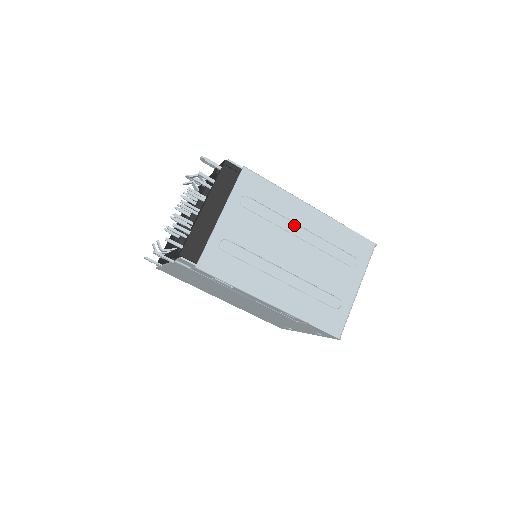
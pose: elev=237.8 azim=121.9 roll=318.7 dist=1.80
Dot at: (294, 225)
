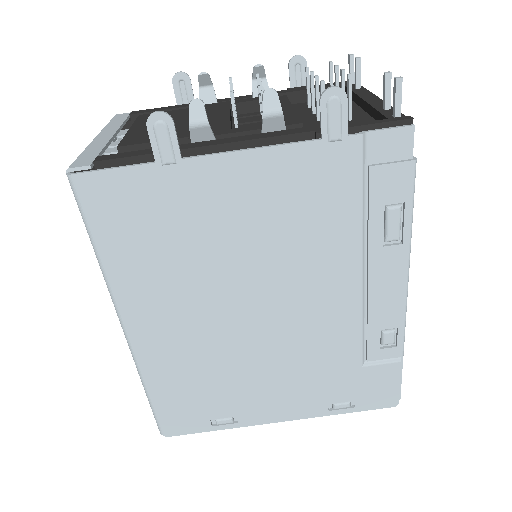
Dot at: occluded
